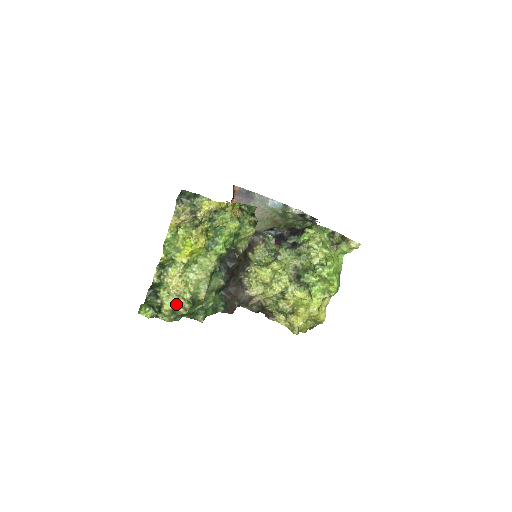
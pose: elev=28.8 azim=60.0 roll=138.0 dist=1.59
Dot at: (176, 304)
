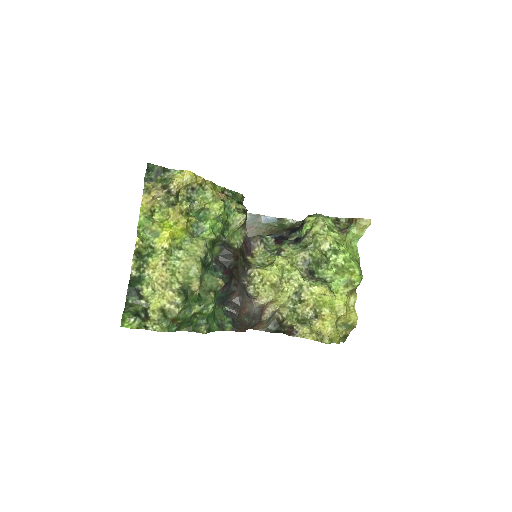
Dot at: (164, 299)
